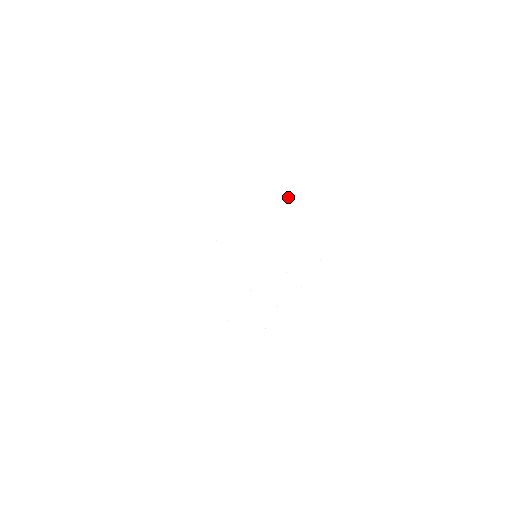
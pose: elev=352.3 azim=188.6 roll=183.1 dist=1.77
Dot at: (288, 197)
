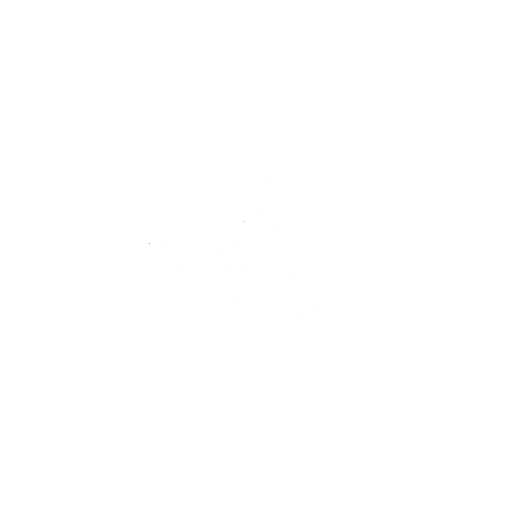
Dot at: occluded
